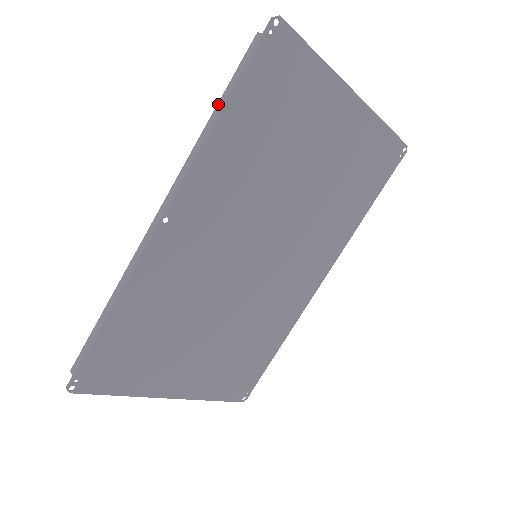
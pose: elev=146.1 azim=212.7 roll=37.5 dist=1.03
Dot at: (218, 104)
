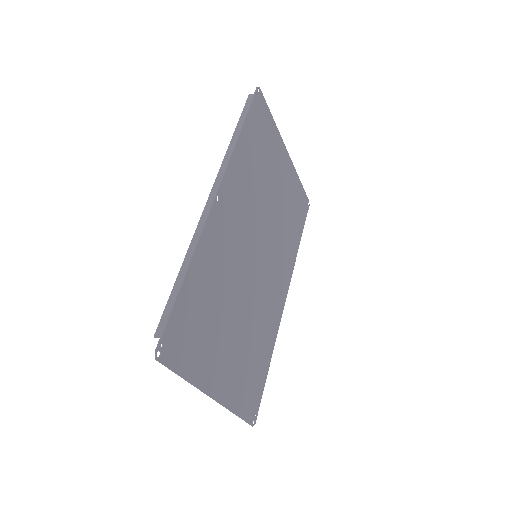
Dot at: (236, 128)
